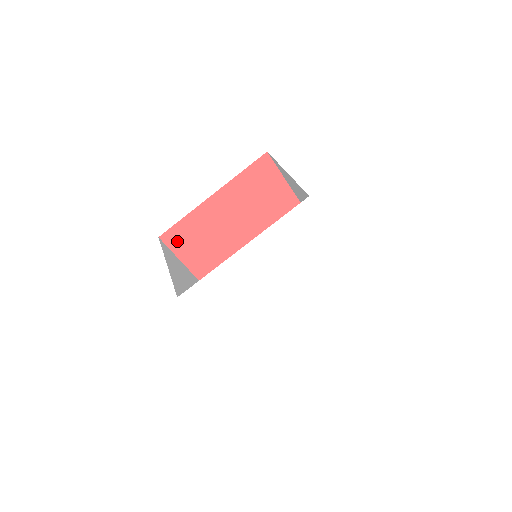
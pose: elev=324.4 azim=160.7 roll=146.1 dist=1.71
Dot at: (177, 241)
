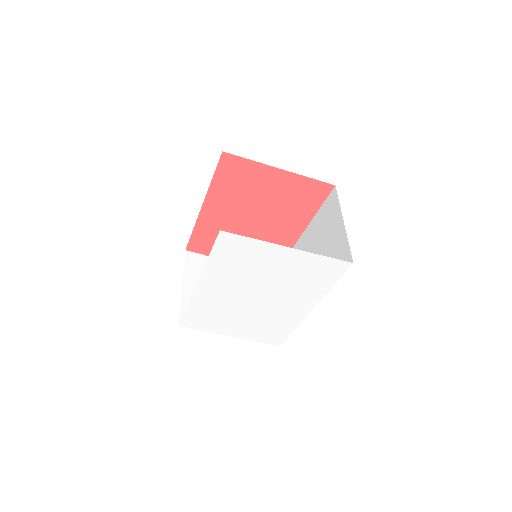
Dot at: (203, 247)
